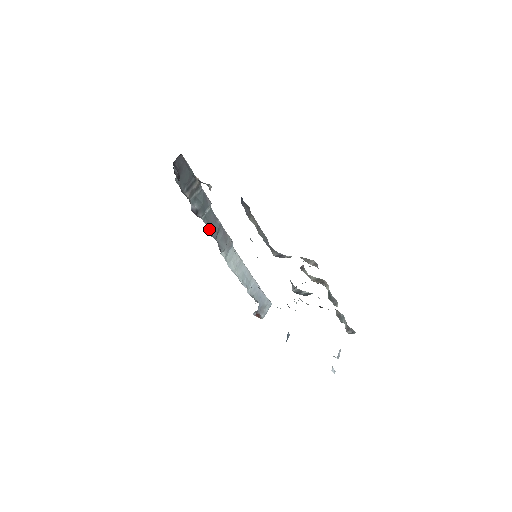
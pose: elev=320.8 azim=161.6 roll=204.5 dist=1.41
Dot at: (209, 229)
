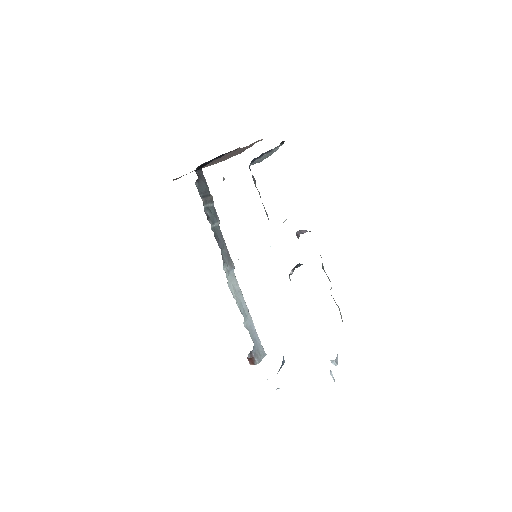
Dot at: (216, 237)
